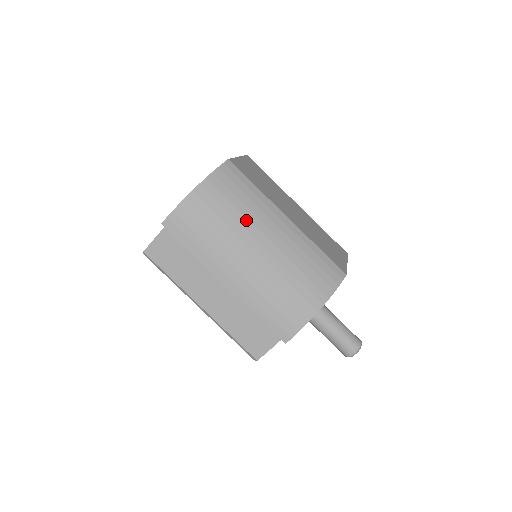
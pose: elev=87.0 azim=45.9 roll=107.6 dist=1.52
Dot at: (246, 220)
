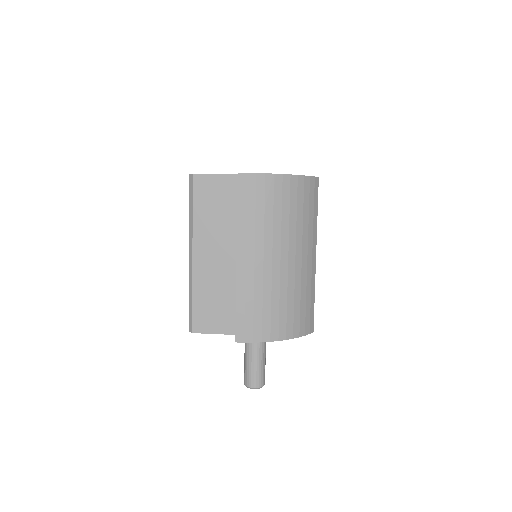
Dot at: (295, 231)
